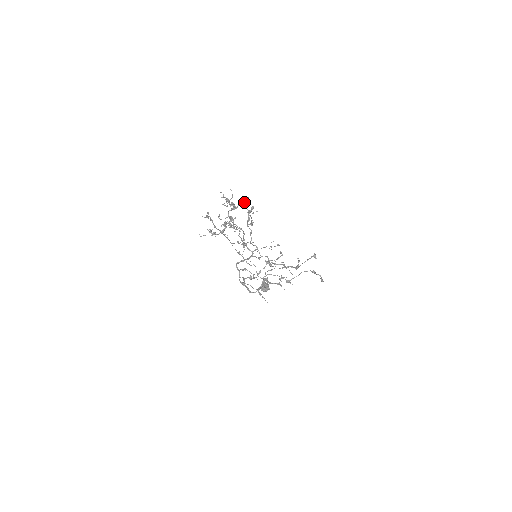
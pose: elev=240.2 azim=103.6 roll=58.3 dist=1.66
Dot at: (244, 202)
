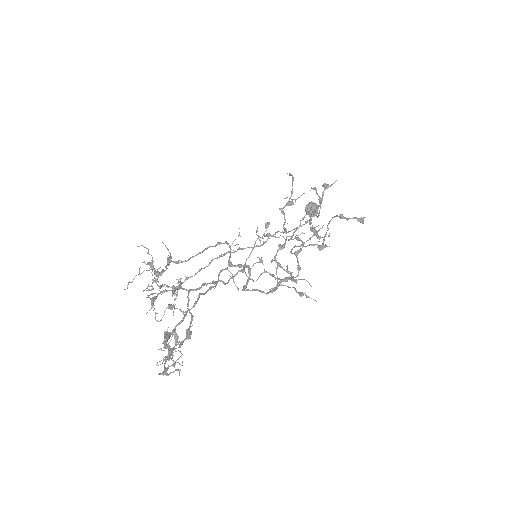
Dot at: occluded
